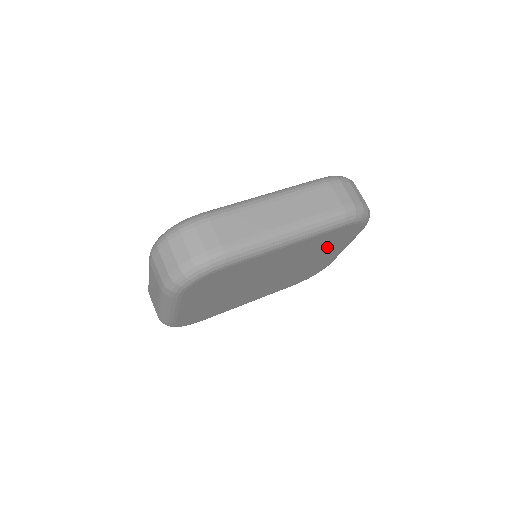
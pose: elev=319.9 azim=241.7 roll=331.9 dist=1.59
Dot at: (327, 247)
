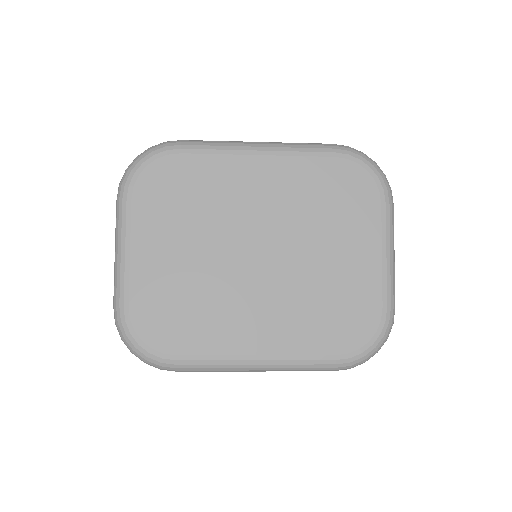
Dot at: (338, 216)
